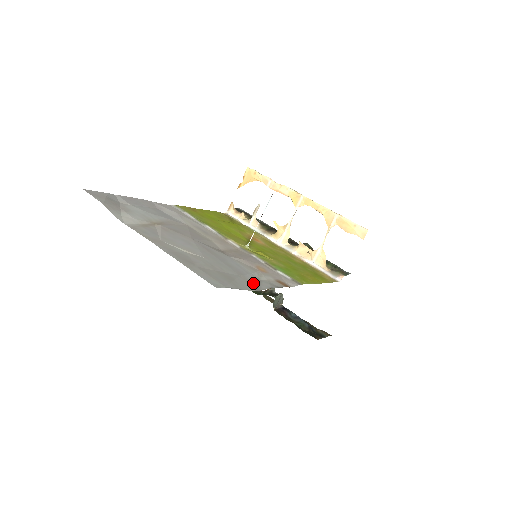
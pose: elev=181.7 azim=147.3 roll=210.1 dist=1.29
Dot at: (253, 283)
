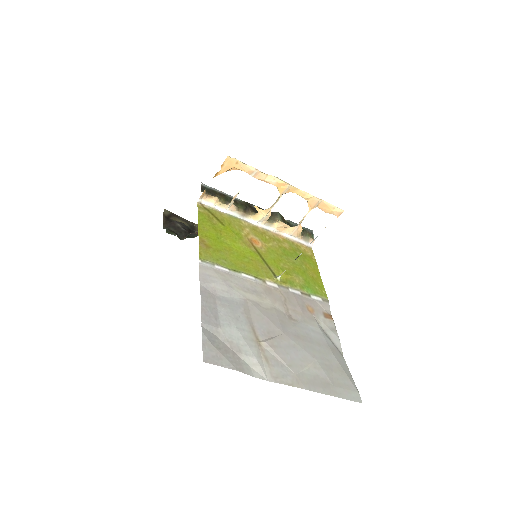
Dot at: (334, 347)
